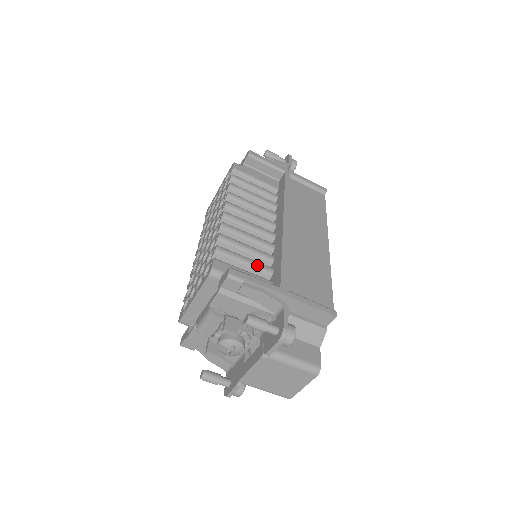
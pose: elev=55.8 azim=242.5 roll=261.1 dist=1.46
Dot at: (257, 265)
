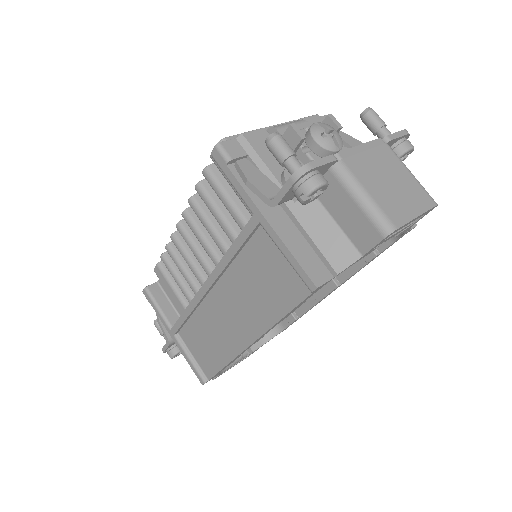
Dot at: occluded
